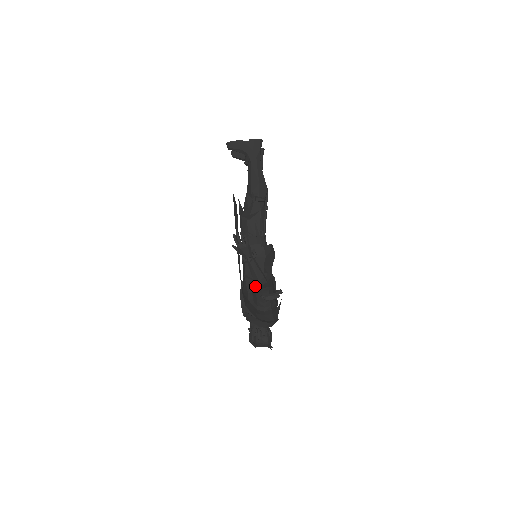
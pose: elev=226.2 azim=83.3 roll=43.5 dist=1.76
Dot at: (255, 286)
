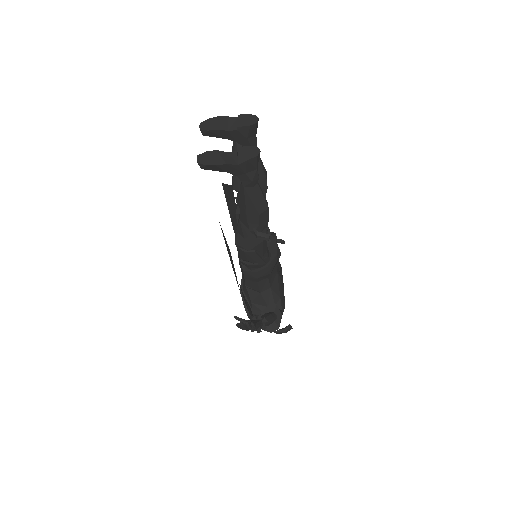
Dot at: occluded
